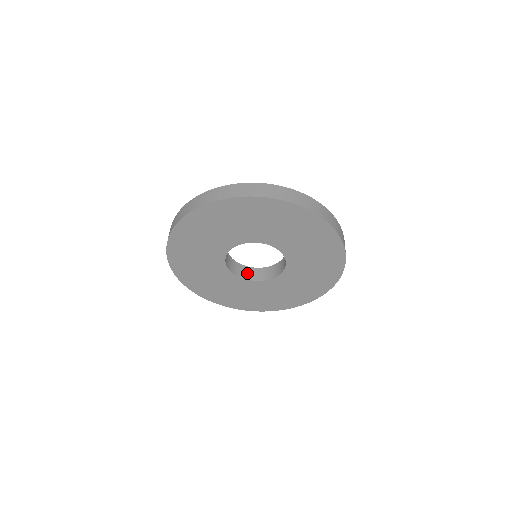
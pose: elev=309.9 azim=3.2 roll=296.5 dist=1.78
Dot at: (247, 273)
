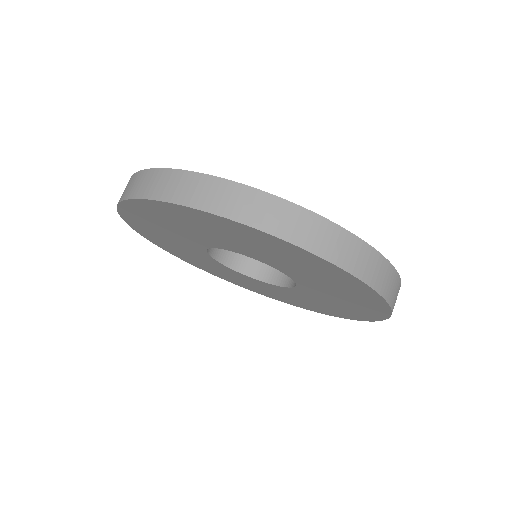
Dot at: (279, 274)
